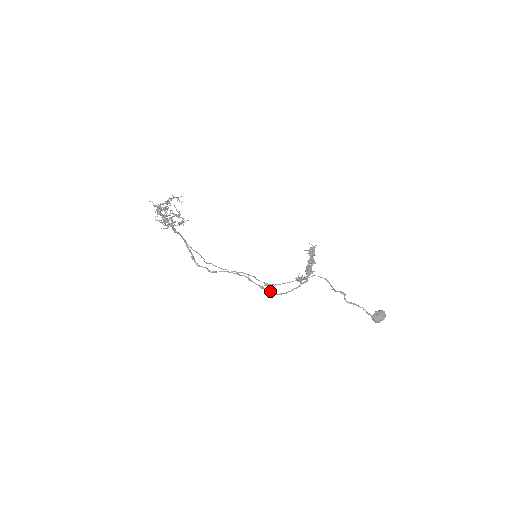
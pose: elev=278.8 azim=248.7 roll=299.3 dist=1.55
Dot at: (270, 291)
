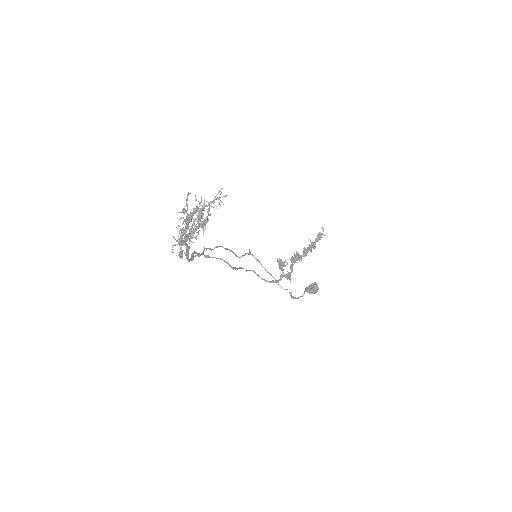
Dot at: occluded
